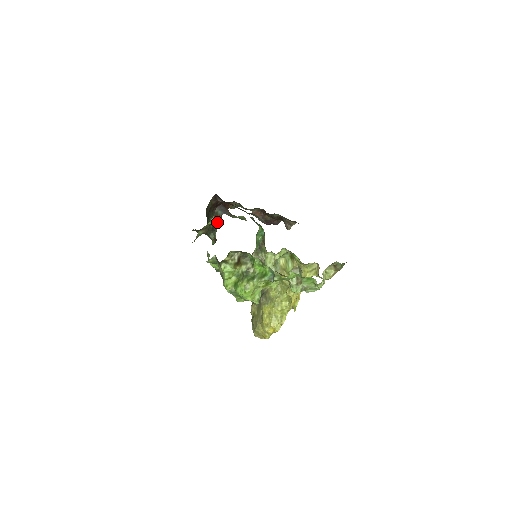
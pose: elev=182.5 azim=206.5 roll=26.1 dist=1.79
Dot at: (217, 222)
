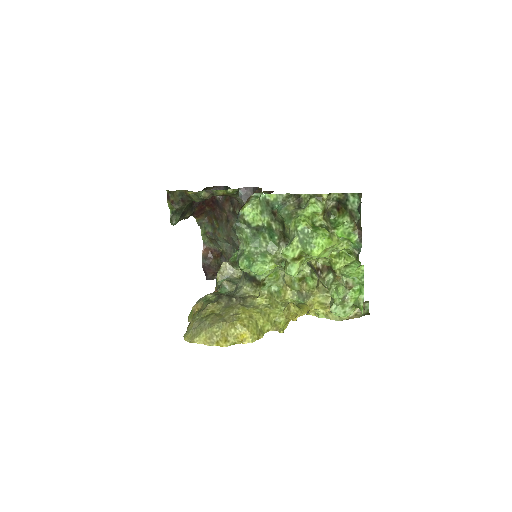
Dot at: (187, 214)
